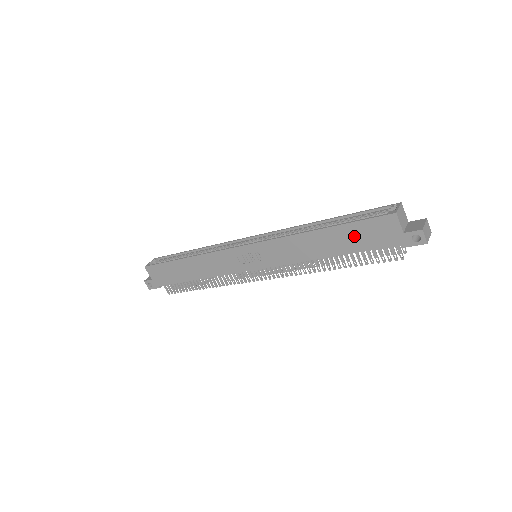
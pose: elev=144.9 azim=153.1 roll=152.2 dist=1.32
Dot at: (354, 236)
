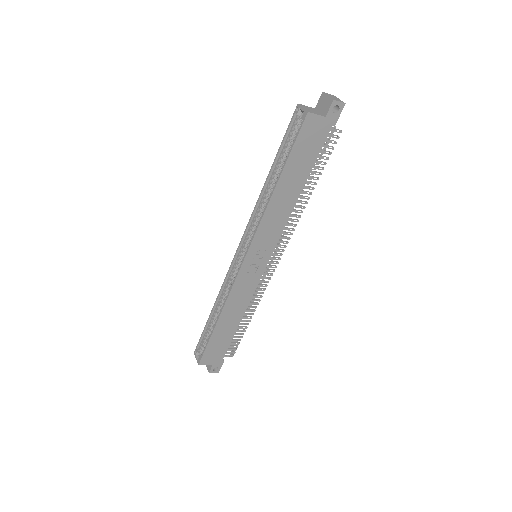
Dot at: (300, 159)
